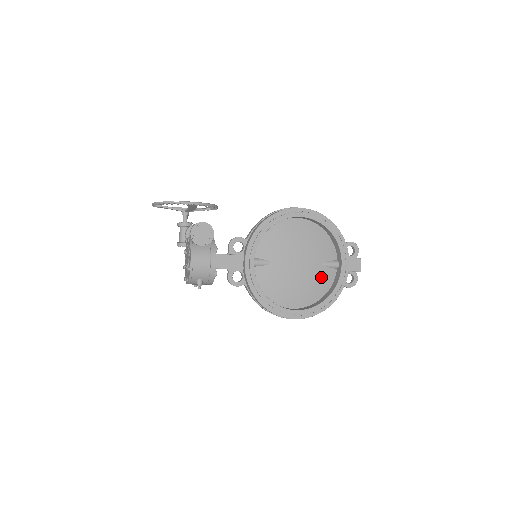
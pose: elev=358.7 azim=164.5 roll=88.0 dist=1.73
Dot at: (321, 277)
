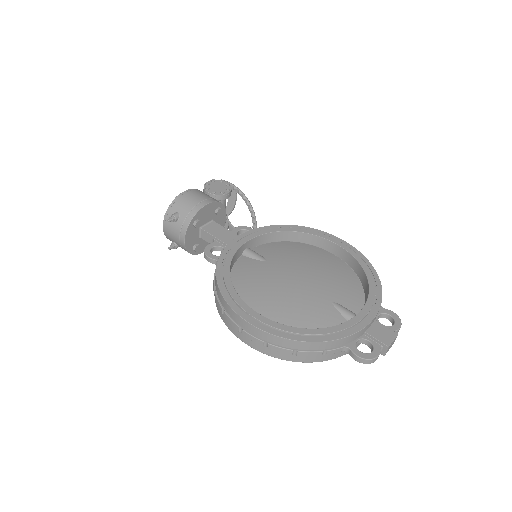
Dot at: (320, 313)
